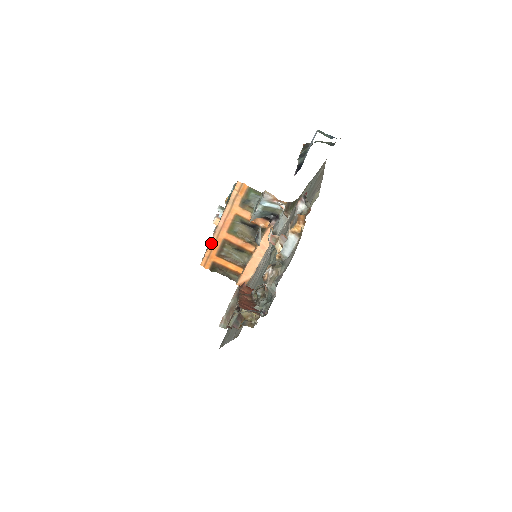
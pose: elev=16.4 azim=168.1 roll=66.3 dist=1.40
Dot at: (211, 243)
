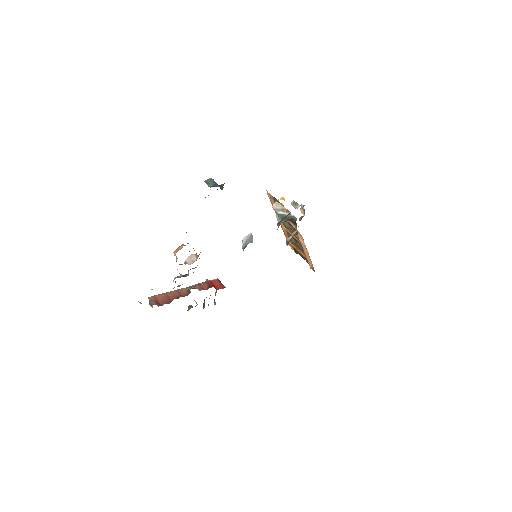
Dot at: (284, 232)
